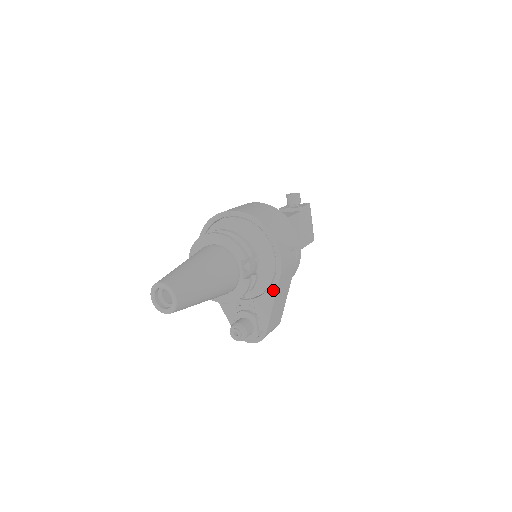
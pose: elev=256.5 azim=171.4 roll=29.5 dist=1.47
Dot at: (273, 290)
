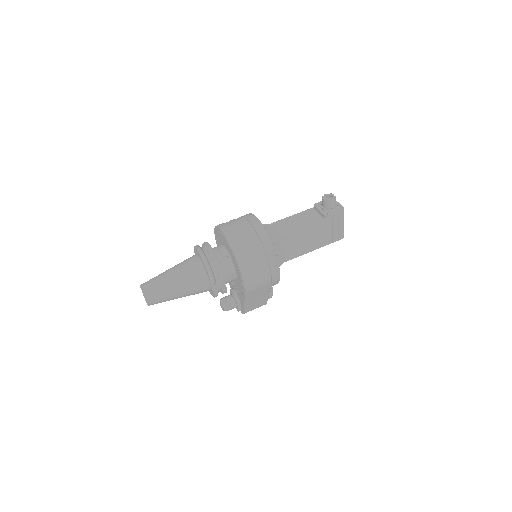
Dot at: (244, 297)
